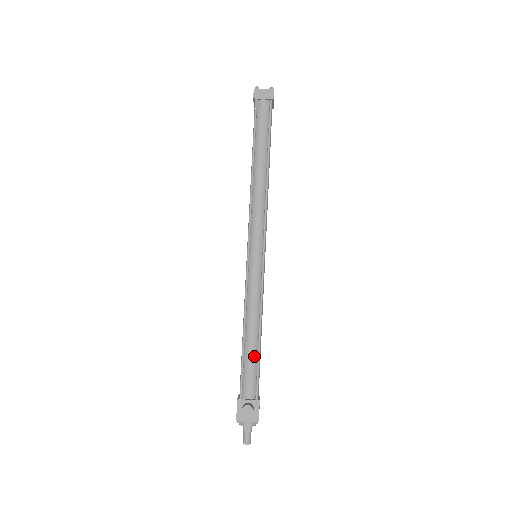
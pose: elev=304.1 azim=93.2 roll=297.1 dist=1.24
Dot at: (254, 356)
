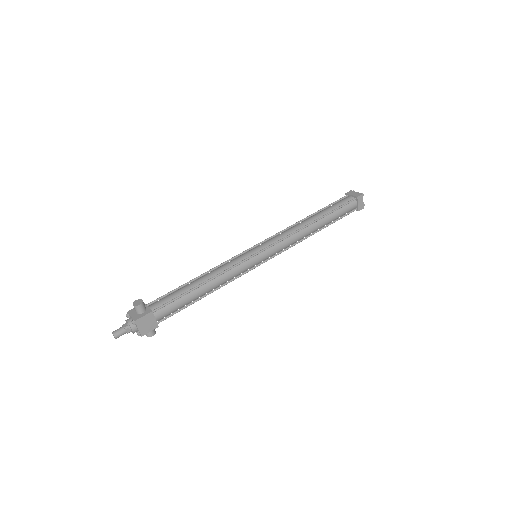
Dot at: (184, 291)
